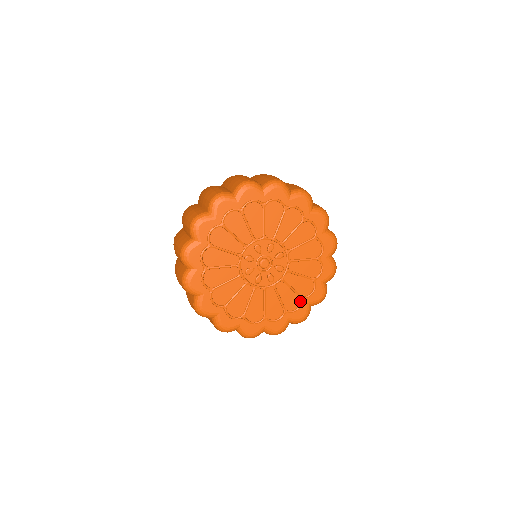
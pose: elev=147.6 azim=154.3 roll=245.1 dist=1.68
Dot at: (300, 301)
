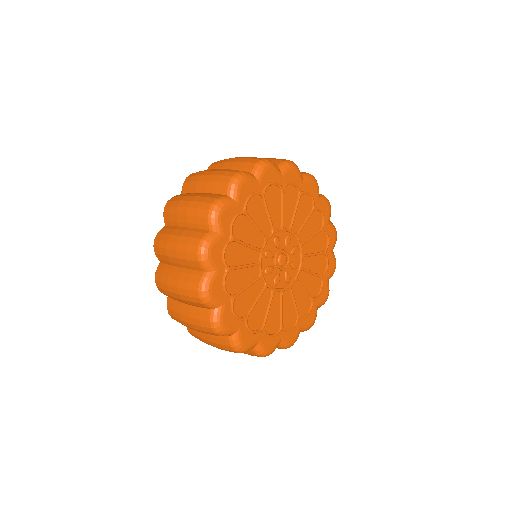
Dot at: (278, 329)
